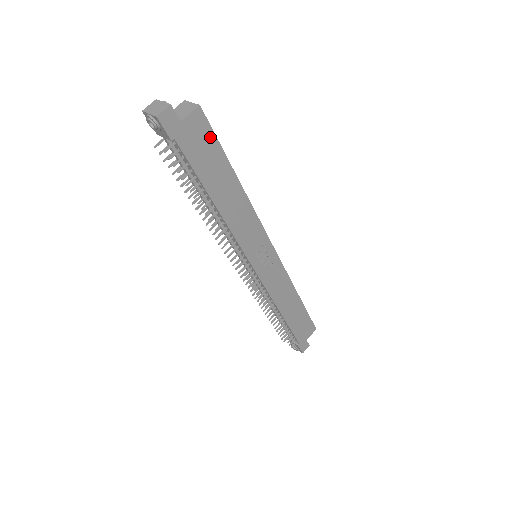
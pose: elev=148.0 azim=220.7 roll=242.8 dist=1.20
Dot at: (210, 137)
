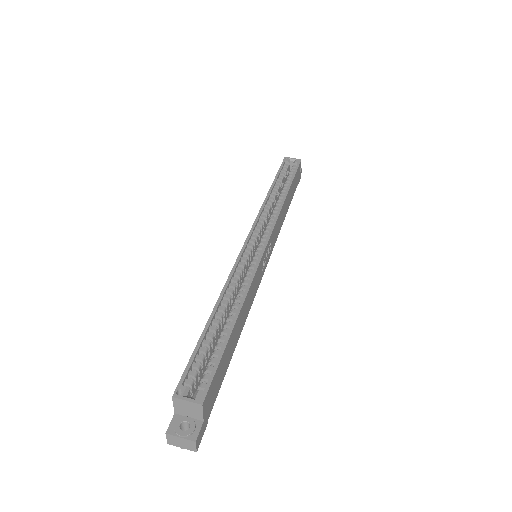
Dot at: (215, 376)
